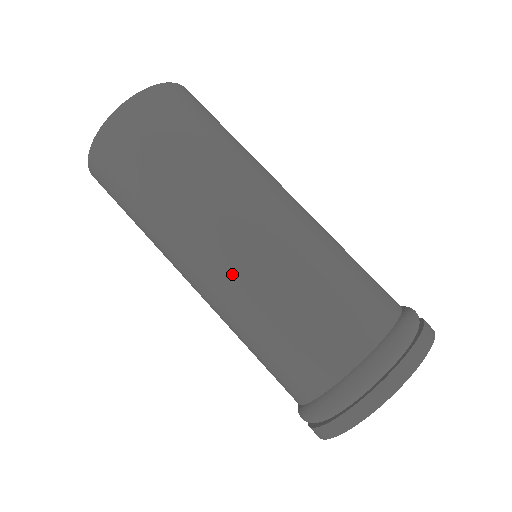
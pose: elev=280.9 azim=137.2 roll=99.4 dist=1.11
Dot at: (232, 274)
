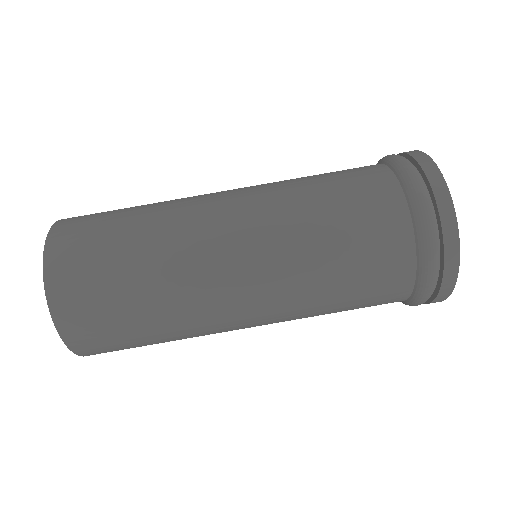
Dot at: (266, 274)
